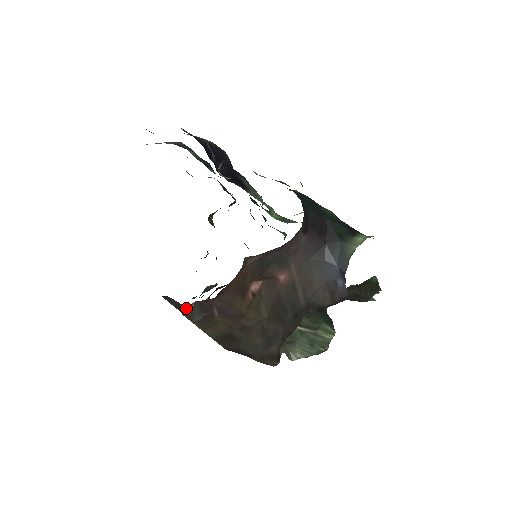
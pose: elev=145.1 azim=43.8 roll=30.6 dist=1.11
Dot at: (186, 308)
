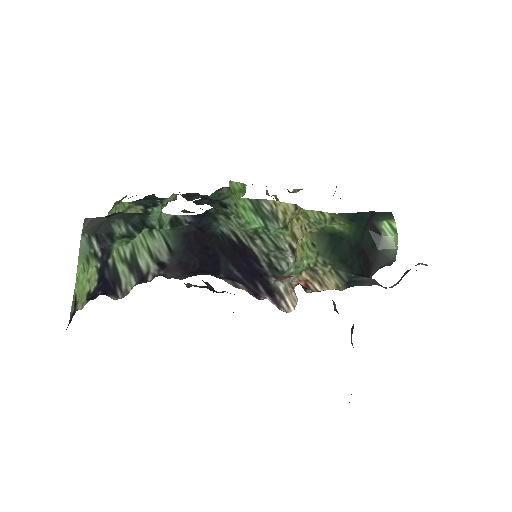
Dot at: occluded
